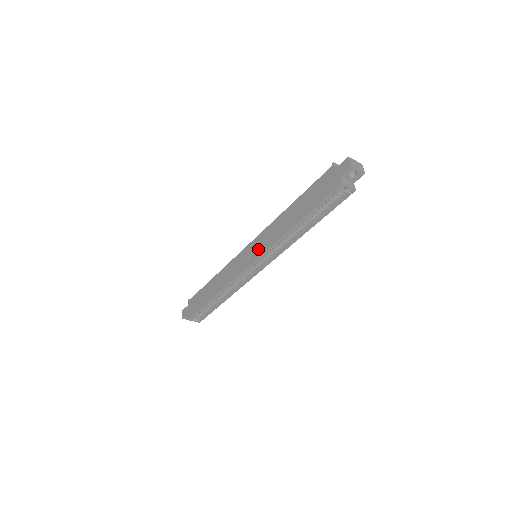
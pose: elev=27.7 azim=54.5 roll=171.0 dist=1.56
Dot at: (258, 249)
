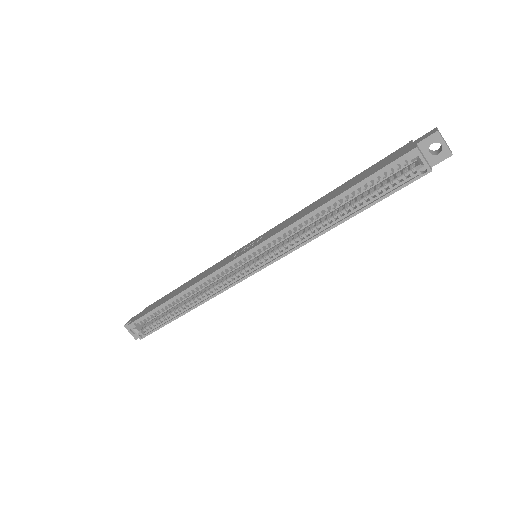
Dot at: (263, 238)
